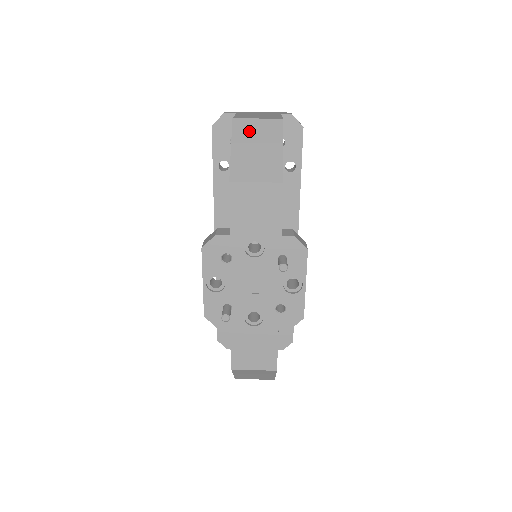
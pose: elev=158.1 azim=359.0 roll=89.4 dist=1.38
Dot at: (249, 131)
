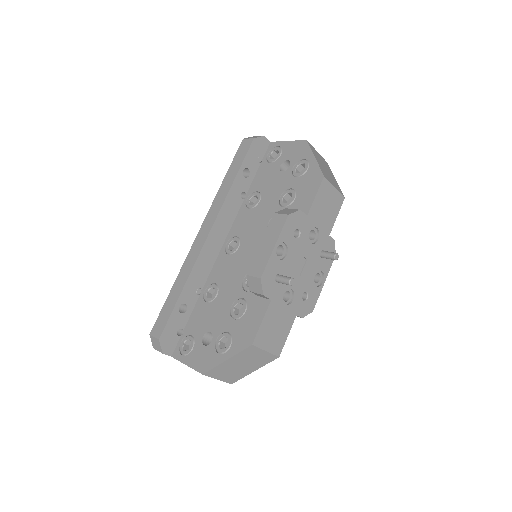
Dot at: (317, 155)
